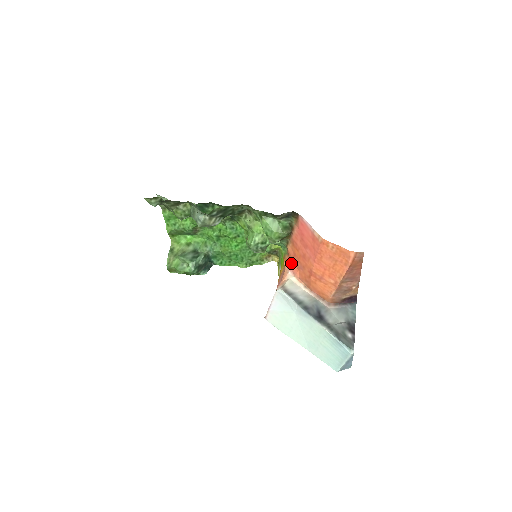
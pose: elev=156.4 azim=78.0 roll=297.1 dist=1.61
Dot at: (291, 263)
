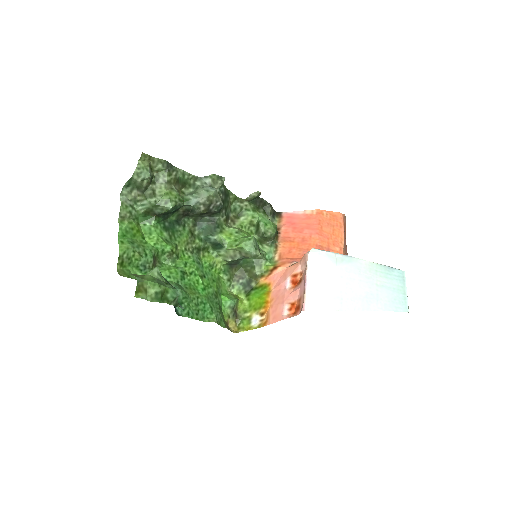
Dot at: (290, 259)
